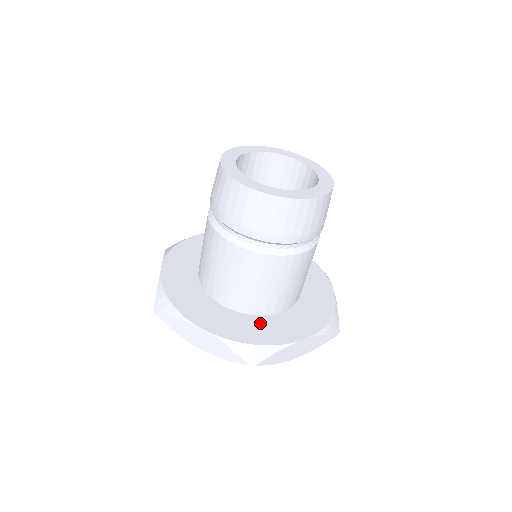
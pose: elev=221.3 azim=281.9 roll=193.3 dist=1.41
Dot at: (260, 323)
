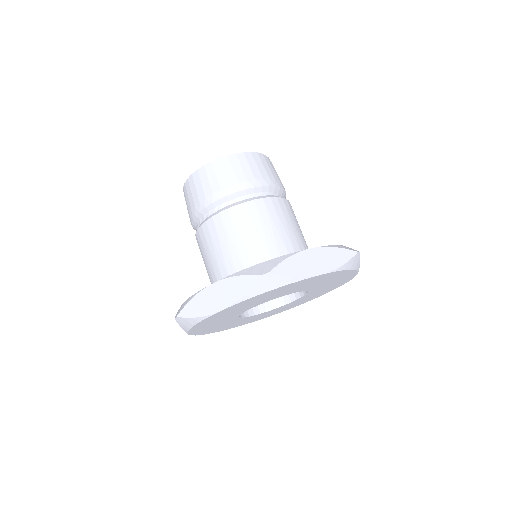
Dot at: occluded
